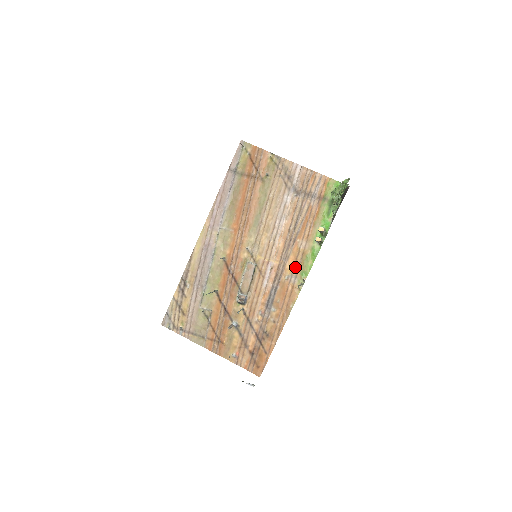
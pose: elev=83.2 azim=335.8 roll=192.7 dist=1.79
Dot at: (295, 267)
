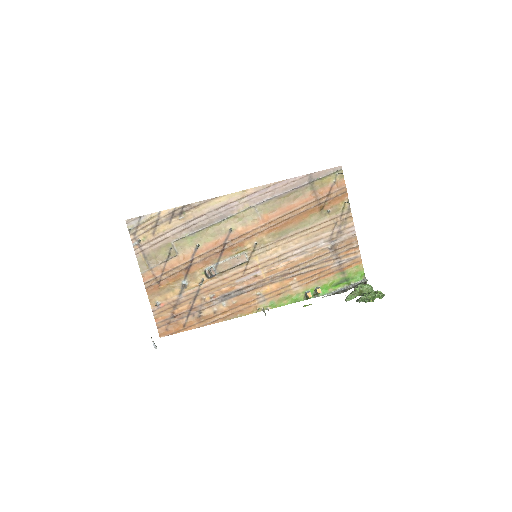
Dot at: (272, 293)
